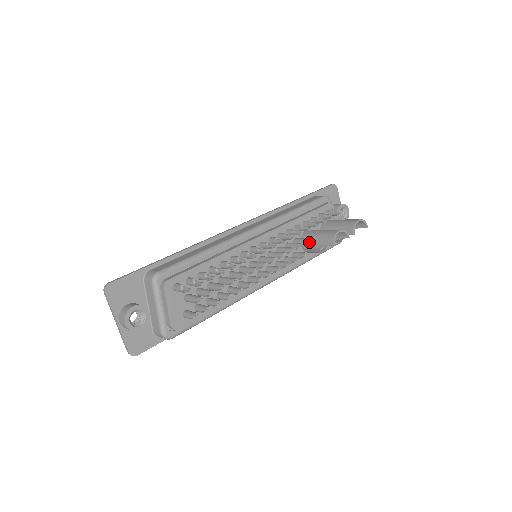
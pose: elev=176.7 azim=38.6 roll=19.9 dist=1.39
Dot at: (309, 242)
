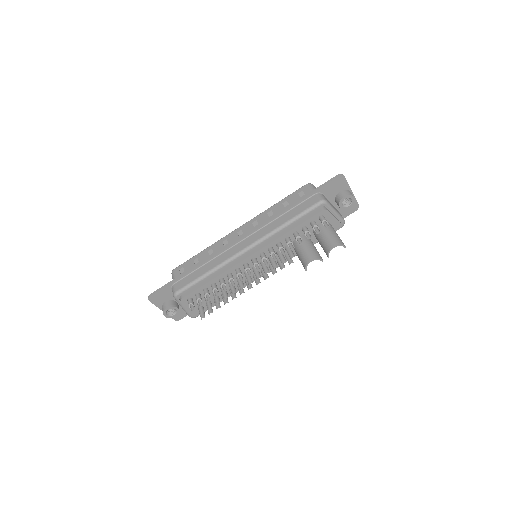
Dot at: (296, 252)
